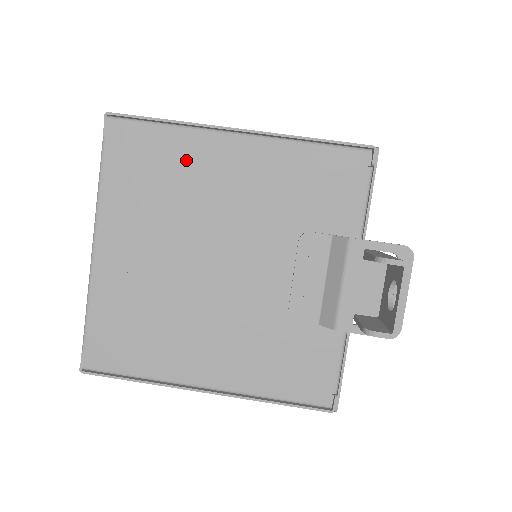
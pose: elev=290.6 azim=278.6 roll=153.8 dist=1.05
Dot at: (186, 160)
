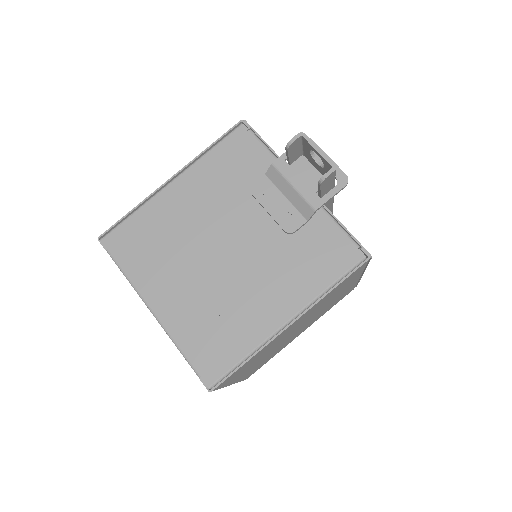
Dot at: (158, 218)
